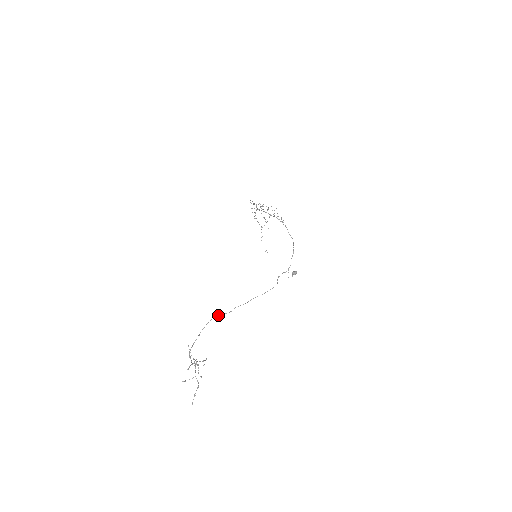
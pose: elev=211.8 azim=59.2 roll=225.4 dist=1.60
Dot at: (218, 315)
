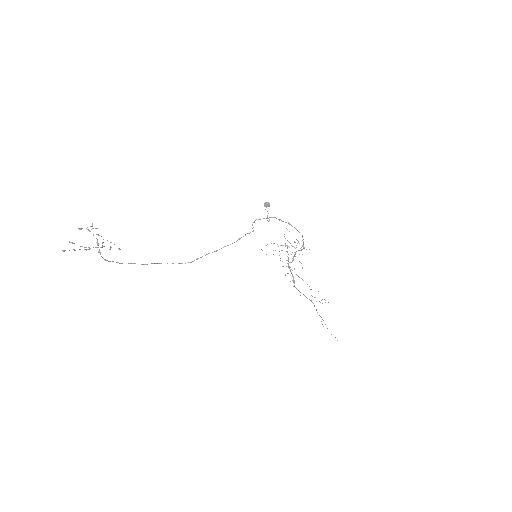
Dot at: occluded
